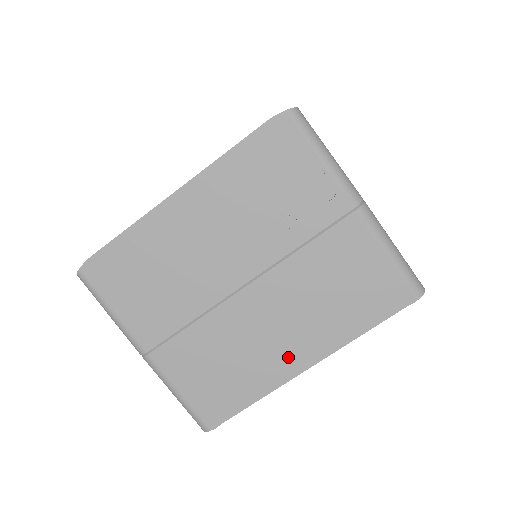
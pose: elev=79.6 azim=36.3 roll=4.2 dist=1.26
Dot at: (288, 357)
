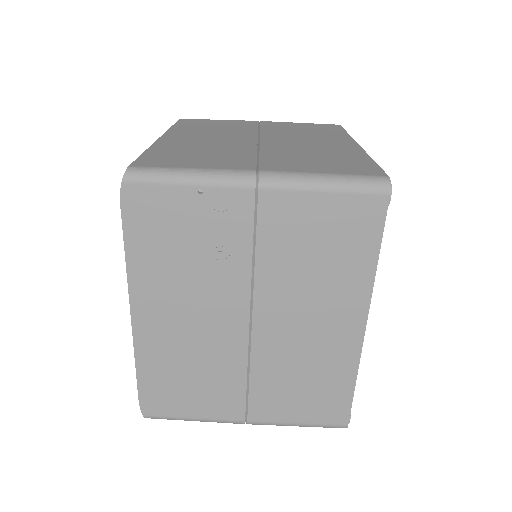
Dot at: (341, 334)
